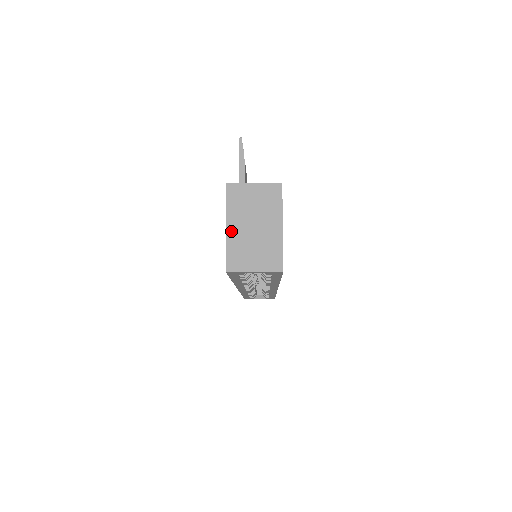
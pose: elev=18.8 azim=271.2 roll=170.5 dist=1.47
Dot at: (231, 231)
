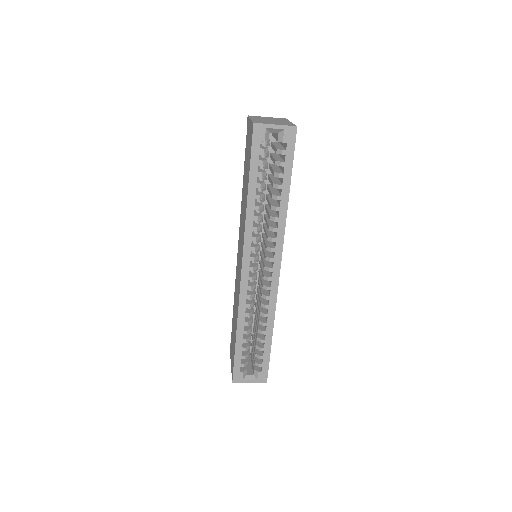
Dot at: (254, 119)
